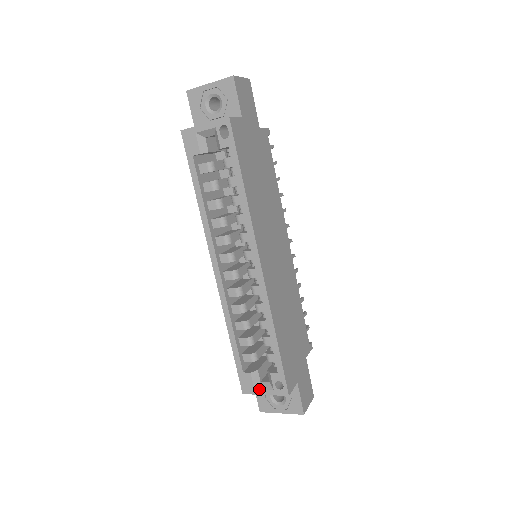
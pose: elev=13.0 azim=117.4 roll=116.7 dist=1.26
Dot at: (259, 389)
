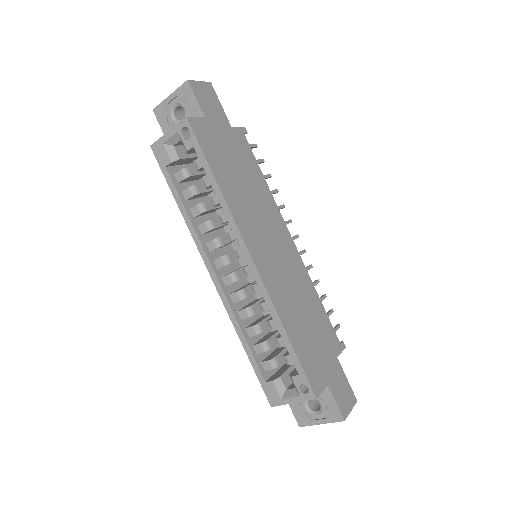
Dot at: (285, 398)
